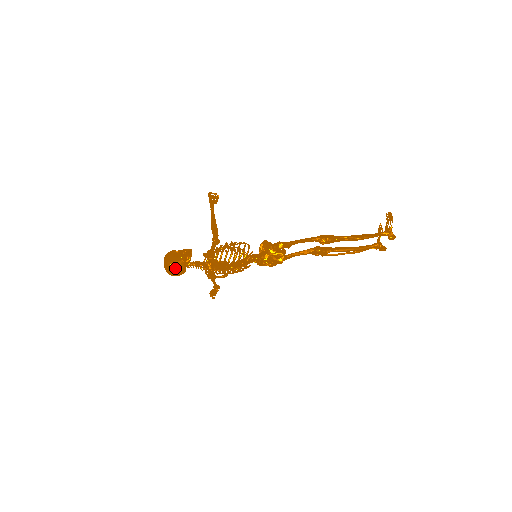
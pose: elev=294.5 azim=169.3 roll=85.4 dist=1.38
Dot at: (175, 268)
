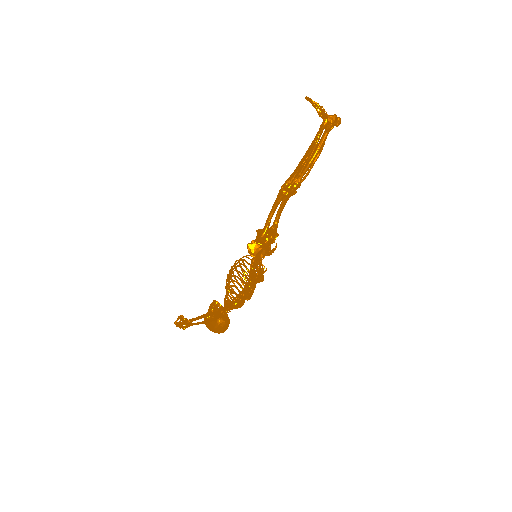
Dot at: (221, 329)
